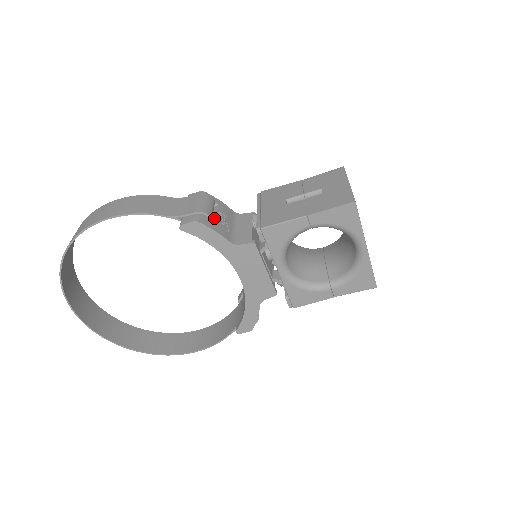
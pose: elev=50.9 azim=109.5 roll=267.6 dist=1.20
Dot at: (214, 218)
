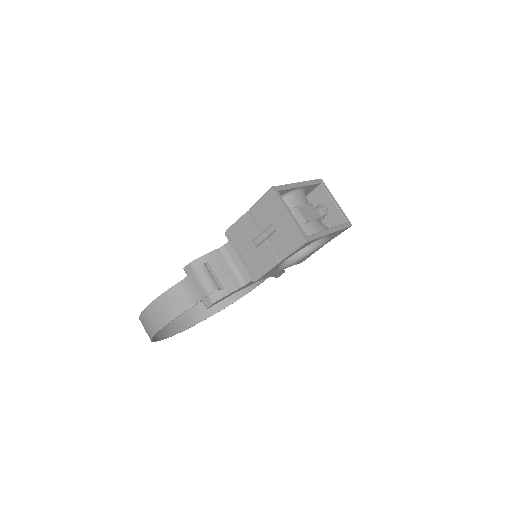
Dot at: (217, 280)
